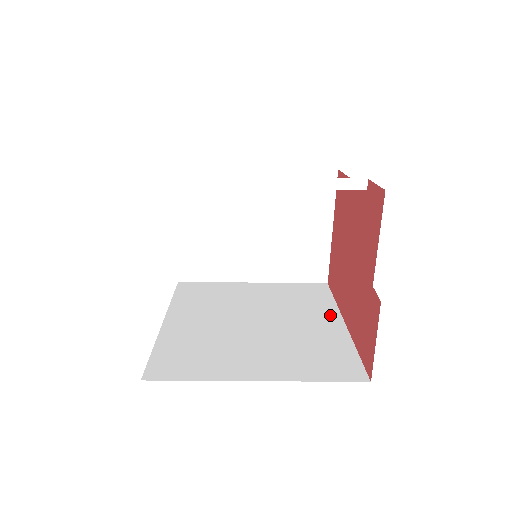
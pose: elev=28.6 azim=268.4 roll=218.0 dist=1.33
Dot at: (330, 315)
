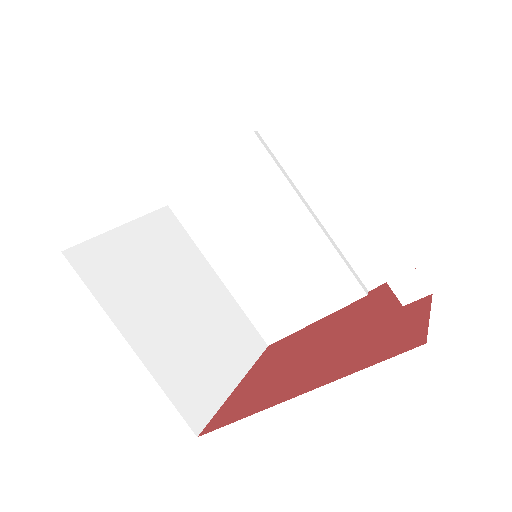
Dot at: occluded
